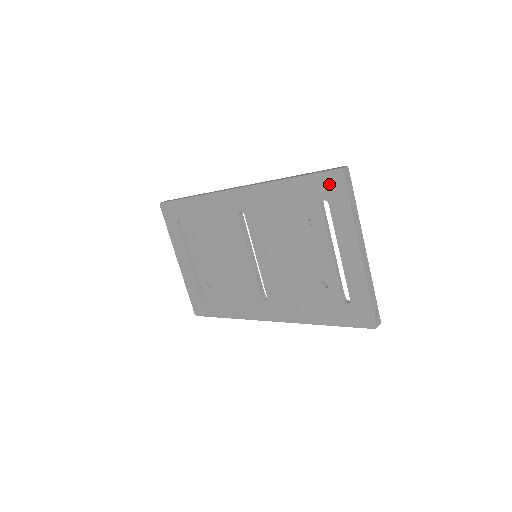
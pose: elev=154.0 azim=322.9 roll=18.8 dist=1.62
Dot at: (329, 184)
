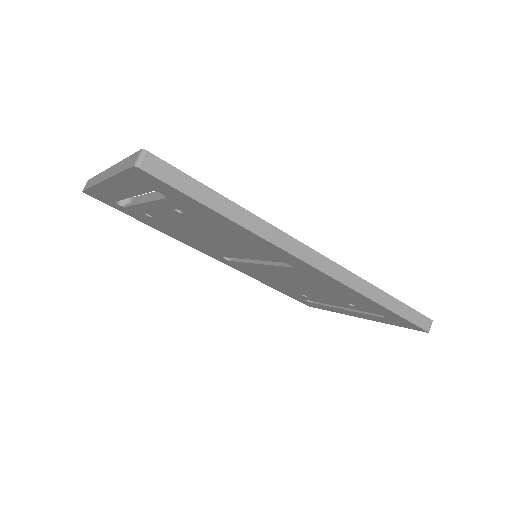
Dot at: (406, 324)
